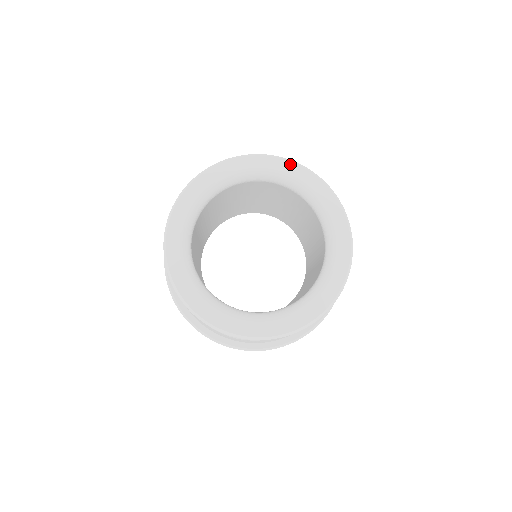
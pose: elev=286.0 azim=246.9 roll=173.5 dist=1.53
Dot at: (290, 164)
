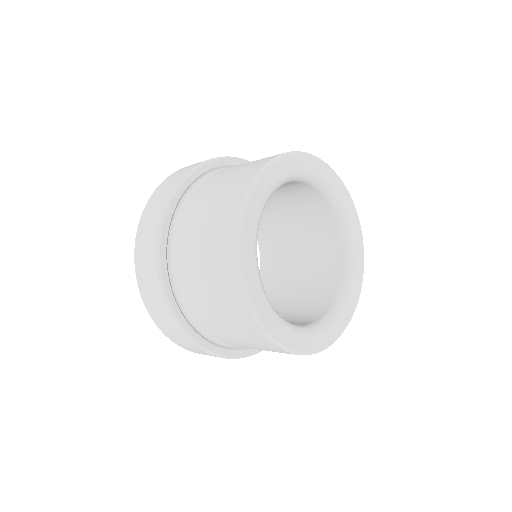
Dot at: (283, 161)
